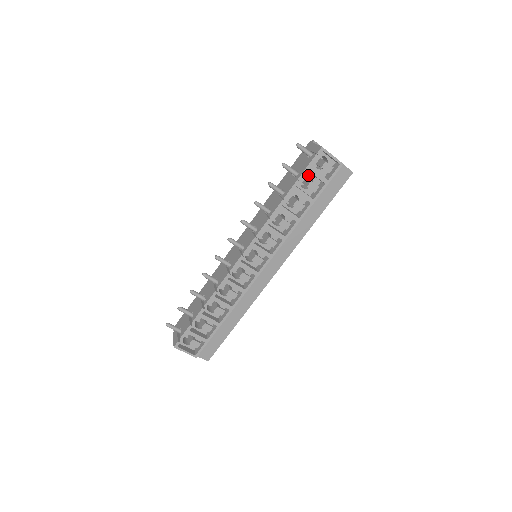
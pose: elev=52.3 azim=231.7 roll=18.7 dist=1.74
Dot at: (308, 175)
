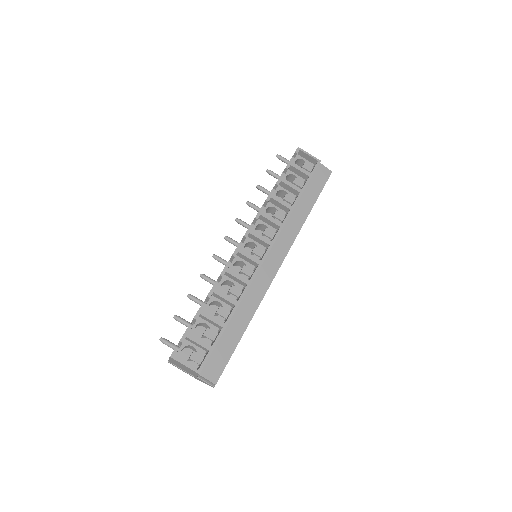
Dot at: occluded
